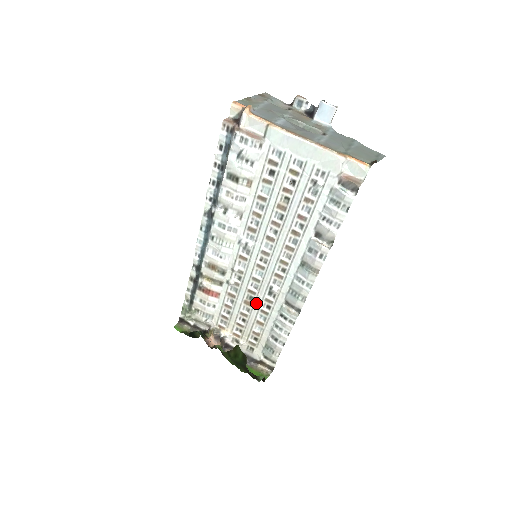
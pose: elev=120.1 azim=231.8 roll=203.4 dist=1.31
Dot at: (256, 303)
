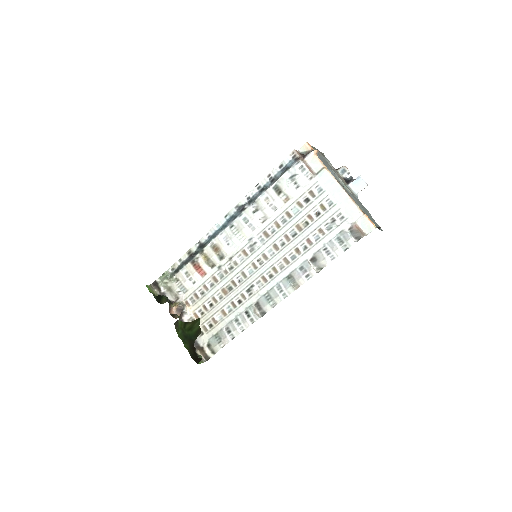
Dot at: (232, 294)
